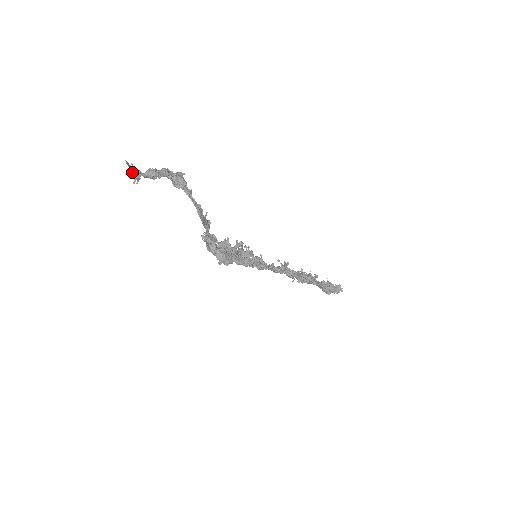
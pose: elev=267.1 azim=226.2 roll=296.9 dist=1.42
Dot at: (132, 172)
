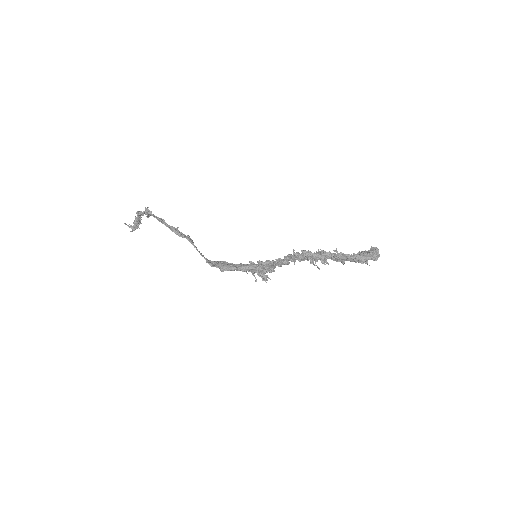
Dot at: (129, 227)
